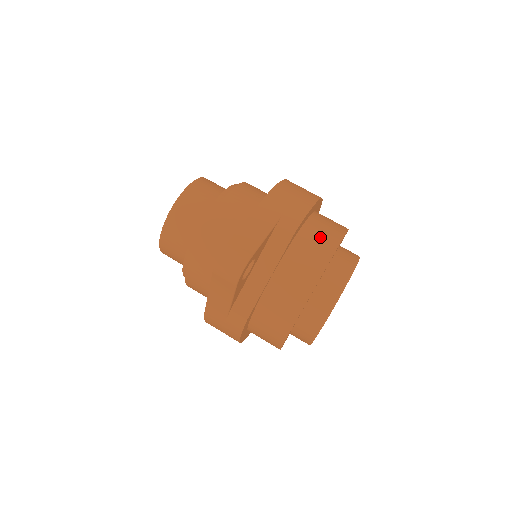
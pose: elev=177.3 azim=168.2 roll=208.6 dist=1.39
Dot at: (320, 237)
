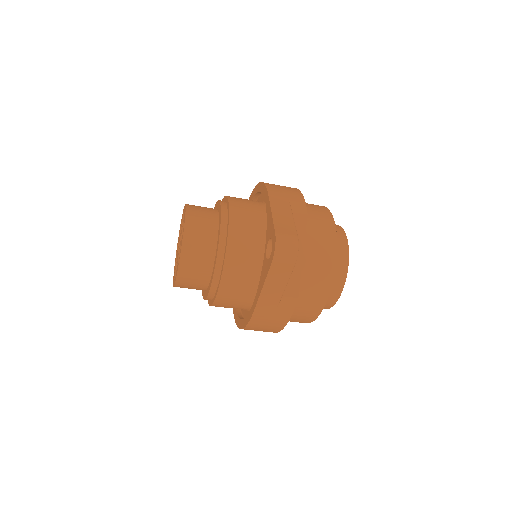
Dot at: (317, 214)
